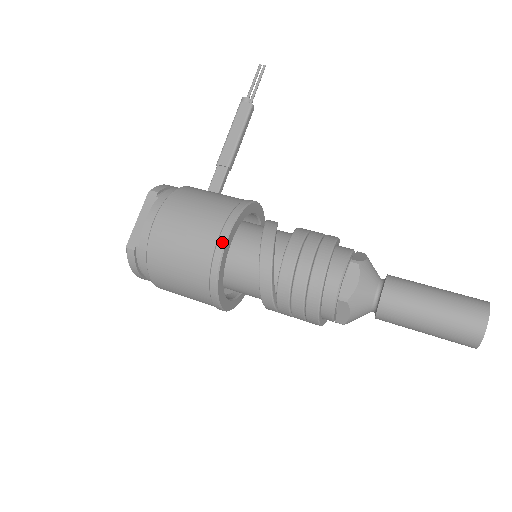
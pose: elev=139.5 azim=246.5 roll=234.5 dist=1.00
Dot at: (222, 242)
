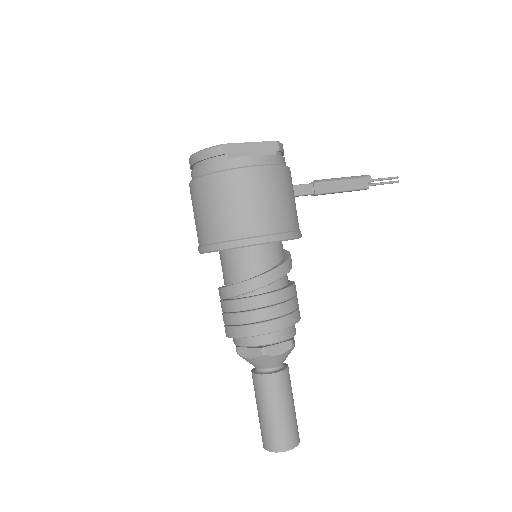
Dot at: (270, 239)
